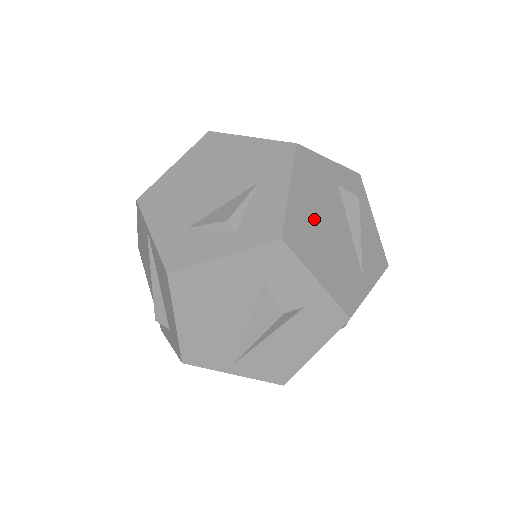
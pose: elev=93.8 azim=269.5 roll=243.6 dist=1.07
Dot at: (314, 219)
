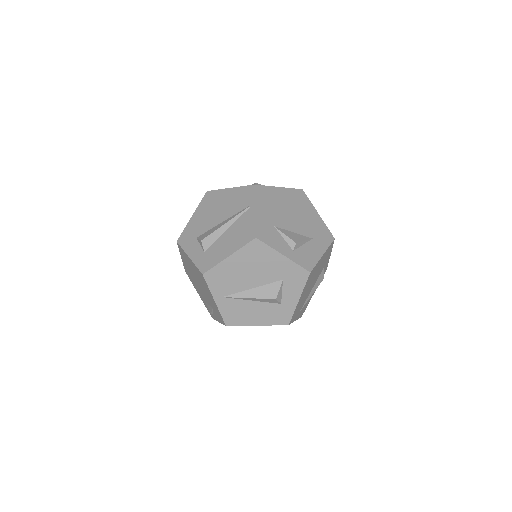
Dot at: (315, 274)
